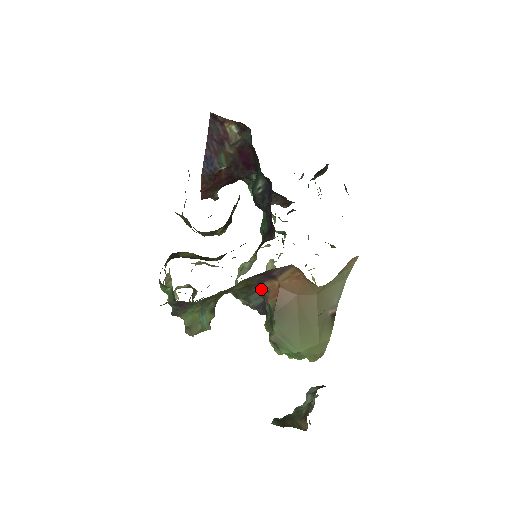
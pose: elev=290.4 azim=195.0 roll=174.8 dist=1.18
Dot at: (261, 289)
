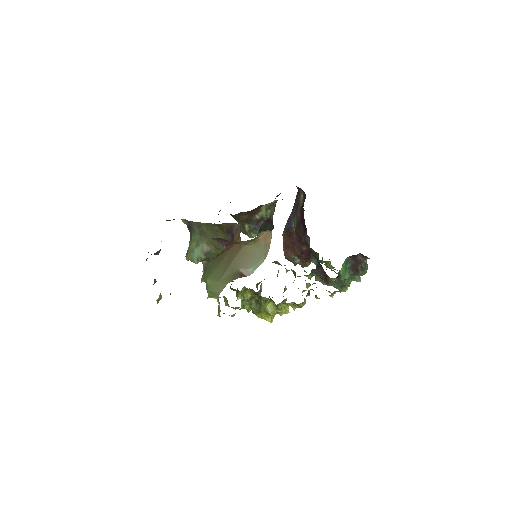
Dot at: occluded
